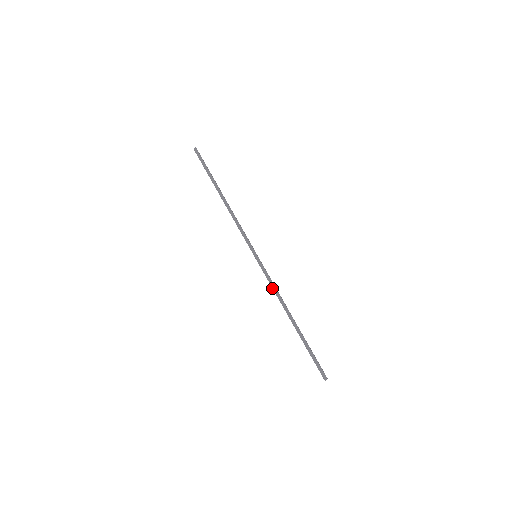
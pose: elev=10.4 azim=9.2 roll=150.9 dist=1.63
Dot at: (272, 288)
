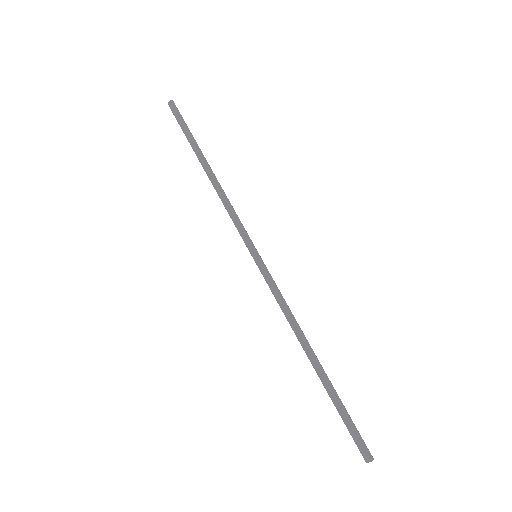
Dot at: (283, 304)
